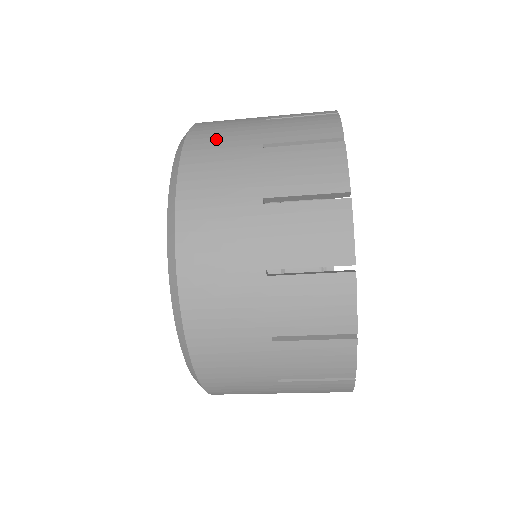
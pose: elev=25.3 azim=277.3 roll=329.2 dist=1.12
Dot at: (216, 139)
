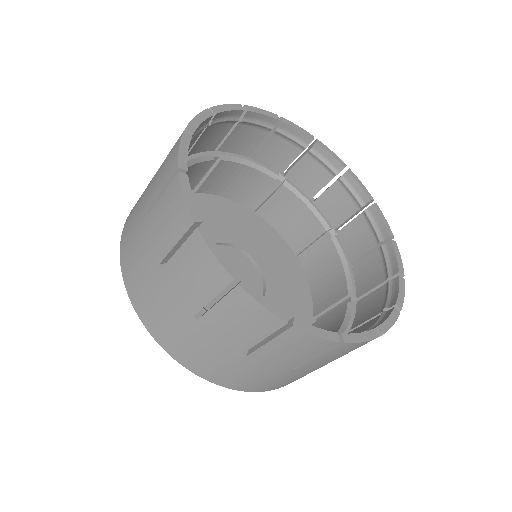
Dot at: occluded
